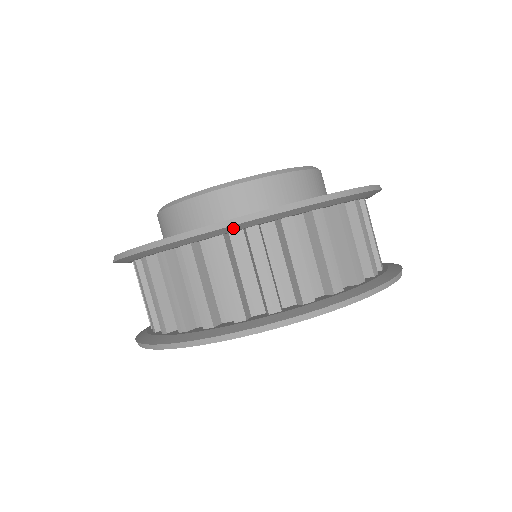
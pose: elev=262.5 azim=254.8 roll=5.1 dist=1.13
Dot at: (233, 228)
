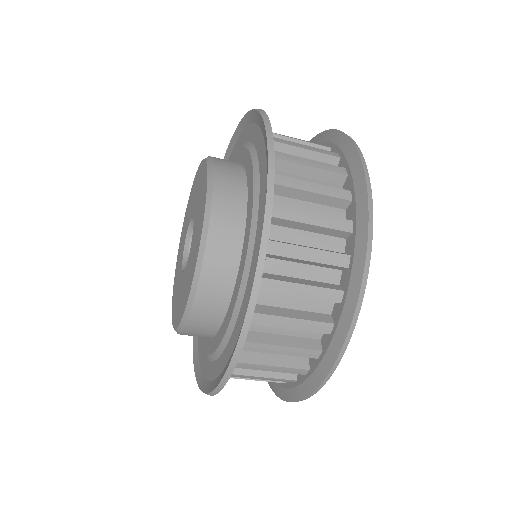
Dot at: occluded
